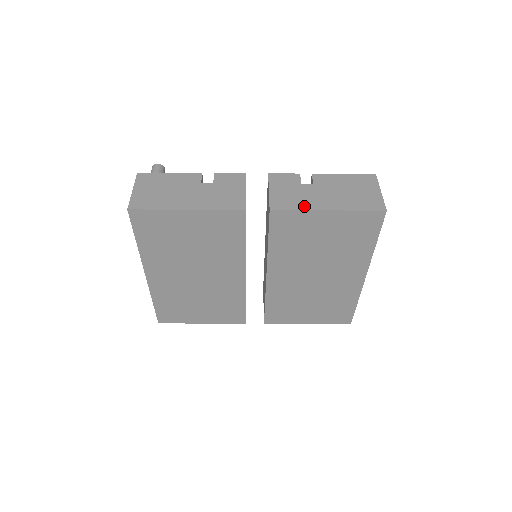
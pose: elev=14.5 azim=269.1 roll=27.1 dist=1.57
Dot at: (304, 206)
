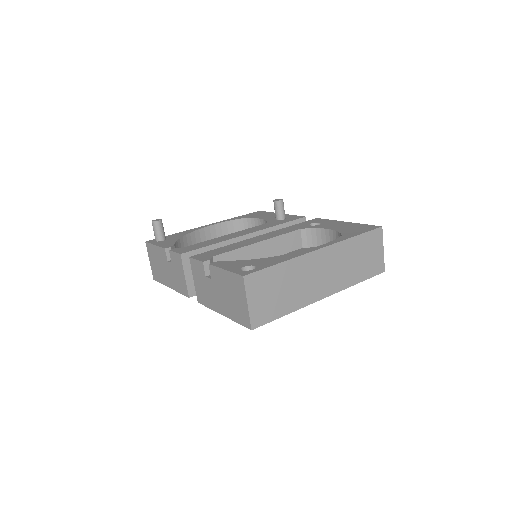
Dot at: (210, 305)
